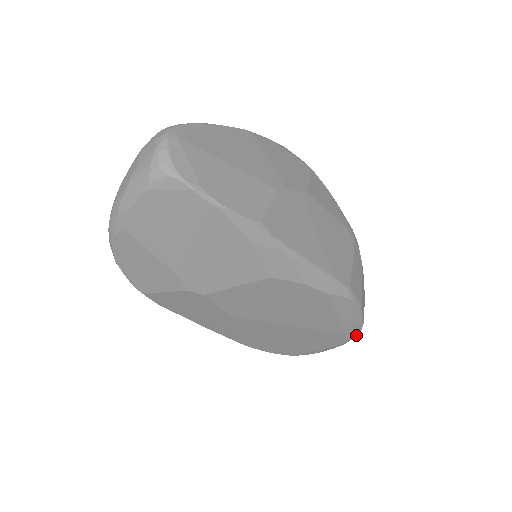
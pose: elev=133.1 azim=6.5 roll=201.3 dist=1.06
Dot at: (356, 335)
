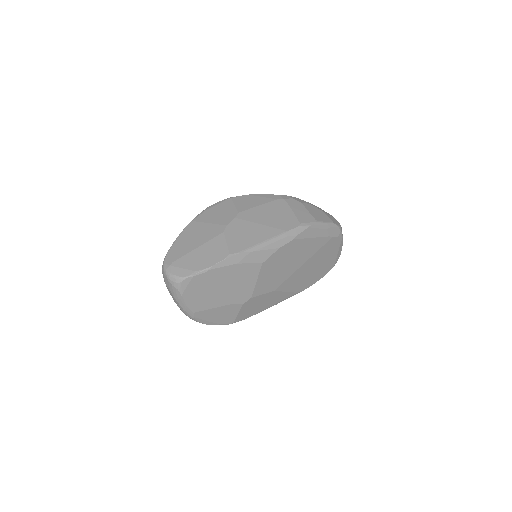
Dot at: (340, 230)
